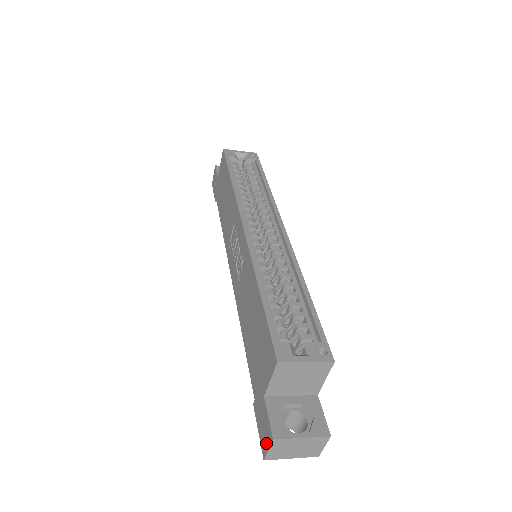
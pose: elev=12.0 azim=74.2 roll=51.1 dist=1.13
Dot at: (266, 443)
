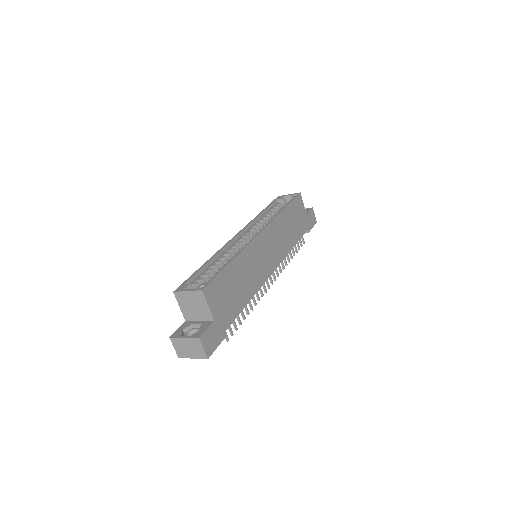
Dot at: occluded
